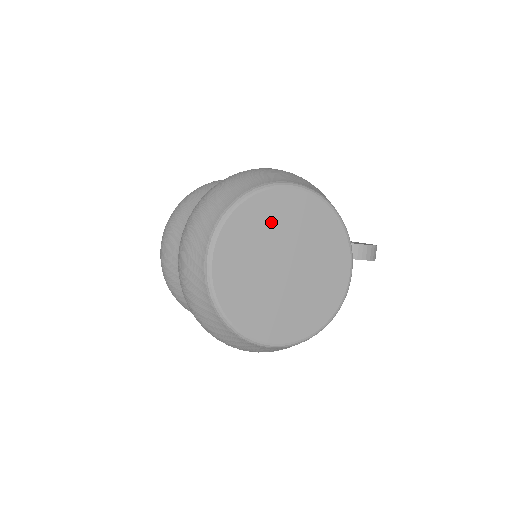
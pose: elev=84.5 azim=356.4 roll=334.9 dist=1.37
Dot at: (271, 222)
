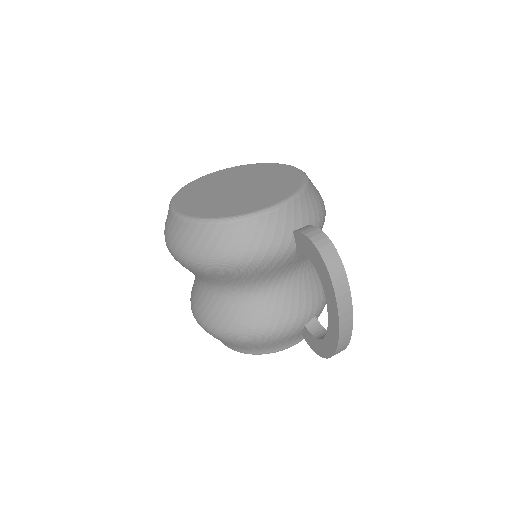
Dot at: (260, 172)
